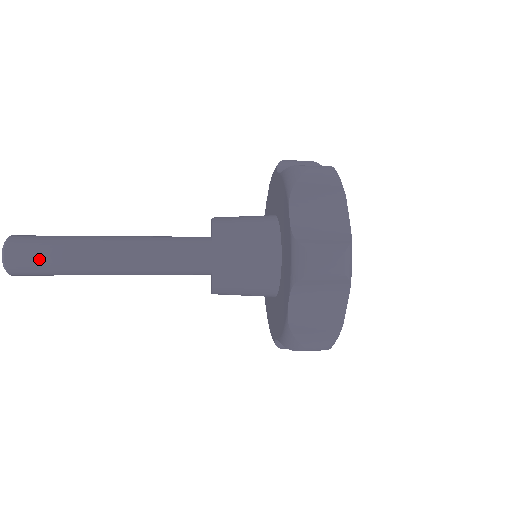
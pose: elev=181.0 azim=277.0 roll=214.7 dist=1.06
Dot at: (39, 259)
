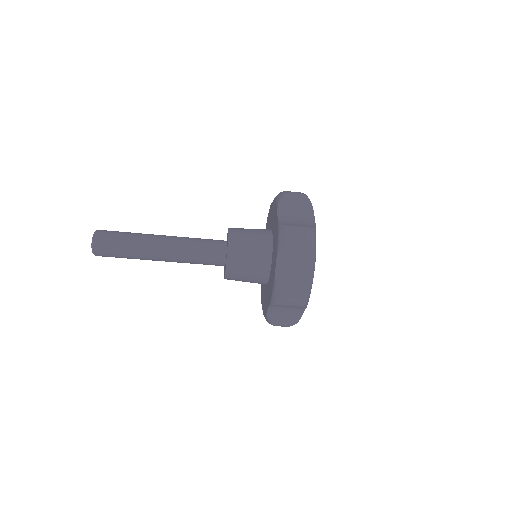
Dot at: (116, 242)
